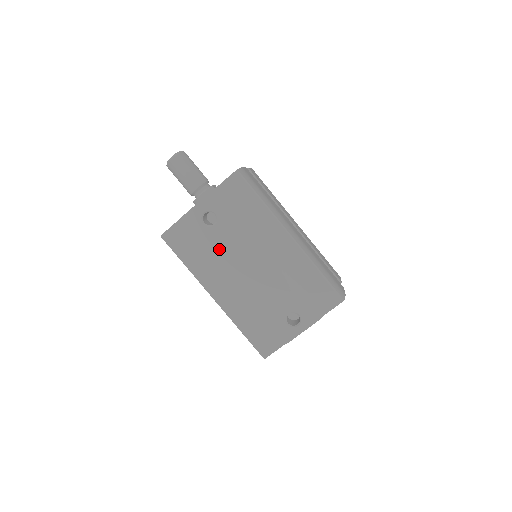
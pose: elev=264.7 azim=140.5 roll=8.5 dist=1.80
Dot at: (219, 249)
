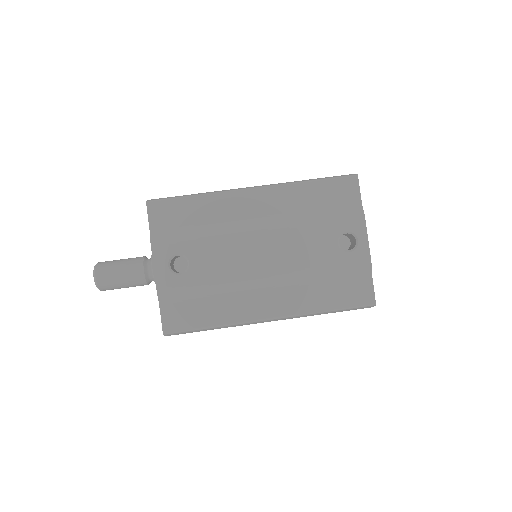
Dot at: (219, 275)
